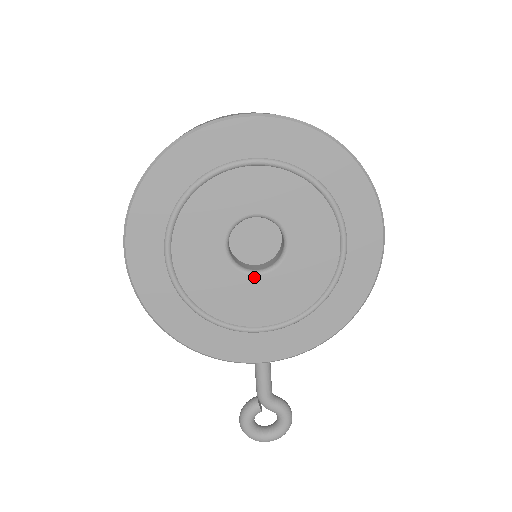
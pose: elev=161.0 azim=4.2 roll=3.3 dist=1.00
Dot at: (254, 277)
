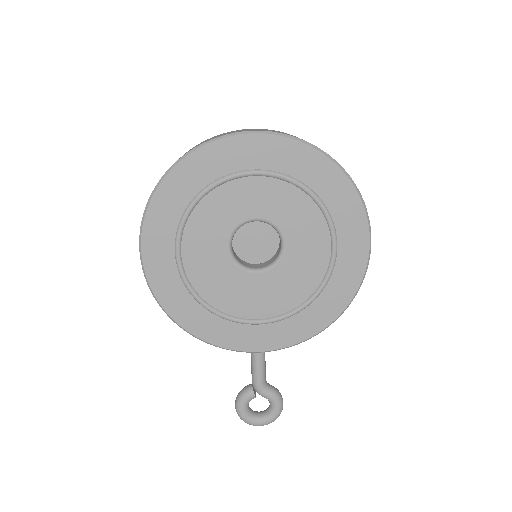
Dot at: (253, 274)
